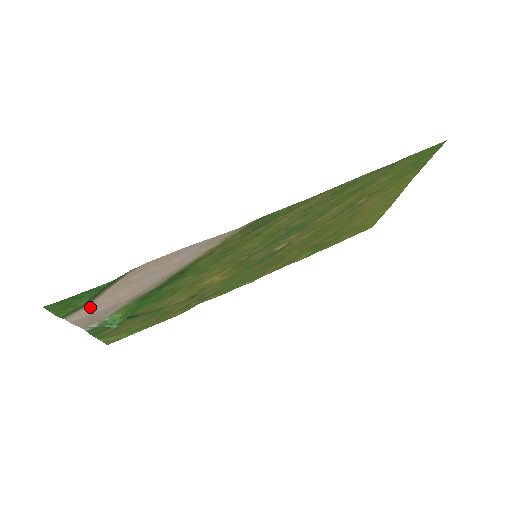
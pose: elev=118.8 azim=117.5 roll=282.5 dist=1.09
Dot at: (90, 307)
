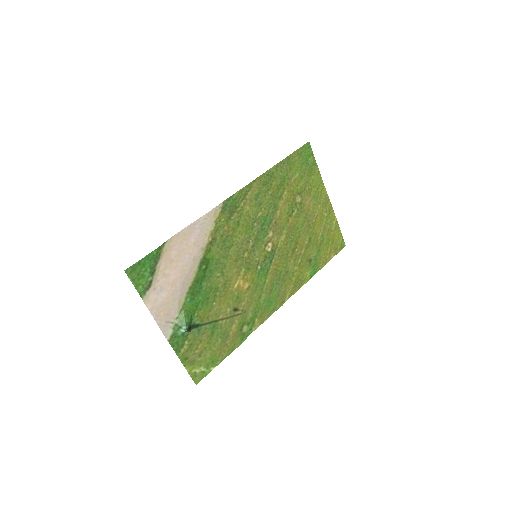
Dot at: (156, 289)
